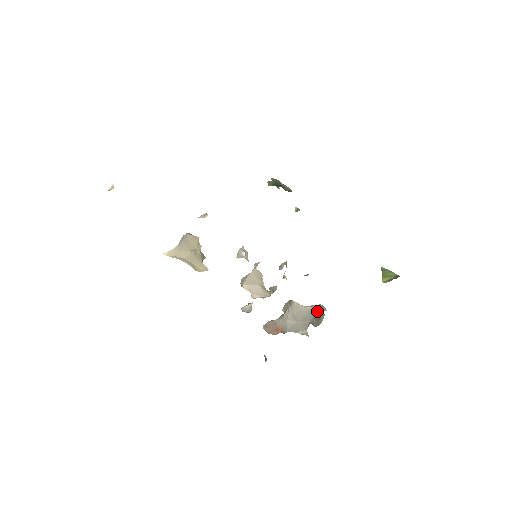
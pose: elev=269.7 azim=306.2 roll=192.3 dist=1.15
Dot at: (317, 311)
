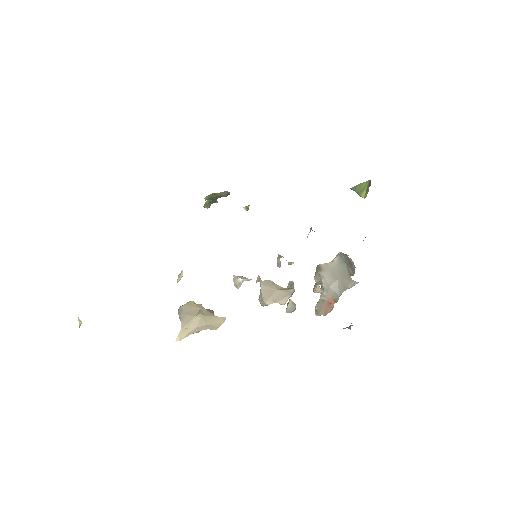
Dot at: (344, 257)
